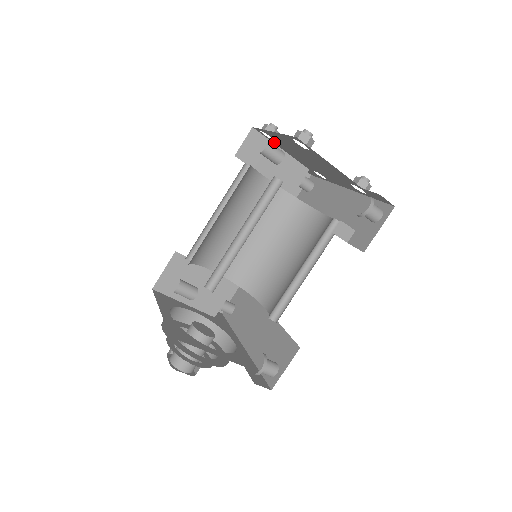
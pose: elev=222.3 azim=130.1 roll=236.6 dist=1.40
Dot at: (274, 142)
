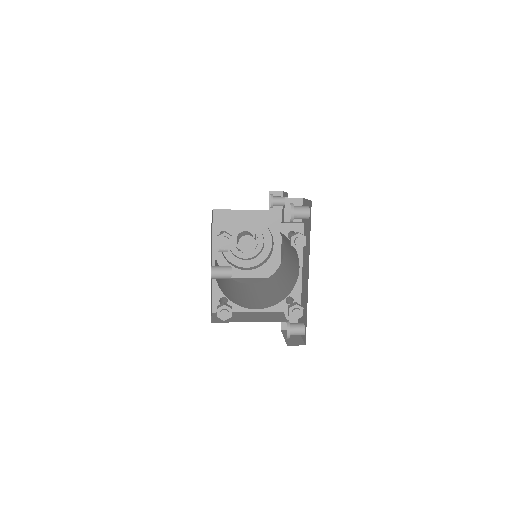
Dot at: occluded
